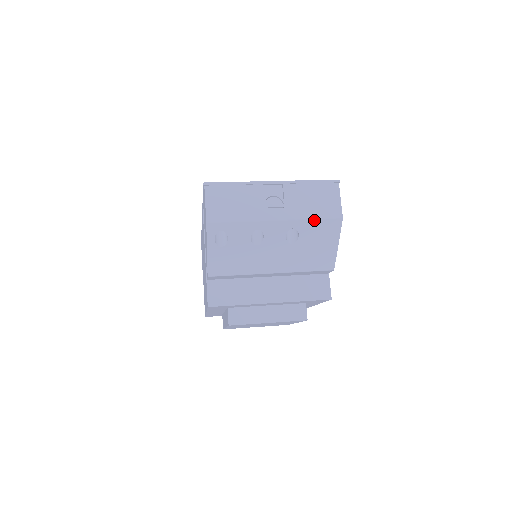
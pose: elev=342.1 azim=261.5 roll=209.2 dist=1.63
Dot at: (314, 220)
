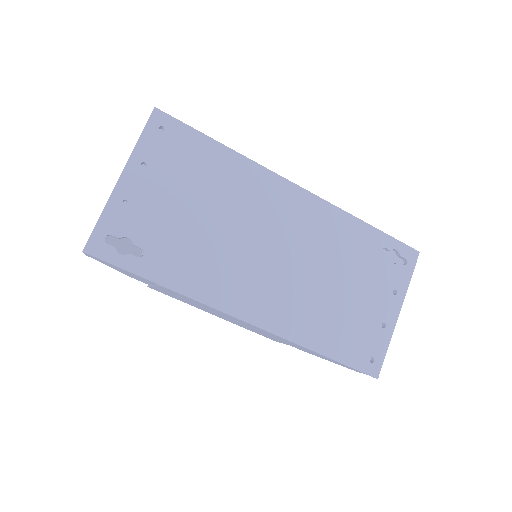
Dot at: occluded
